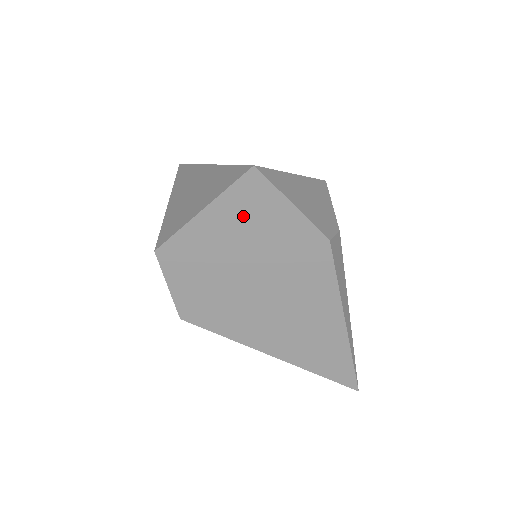
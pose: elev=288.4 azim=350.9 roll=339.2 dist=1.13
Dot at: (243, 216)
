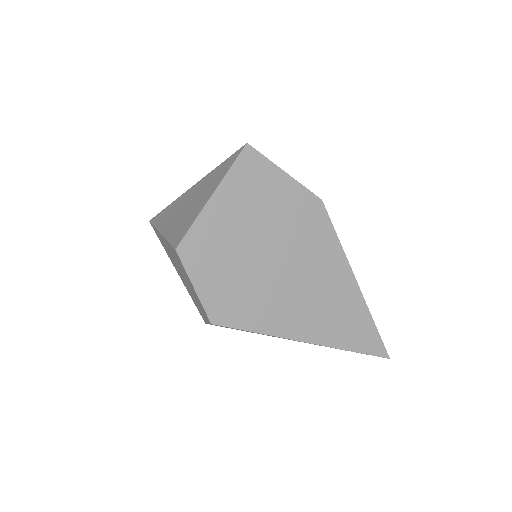
Dot at: (248, 193)
